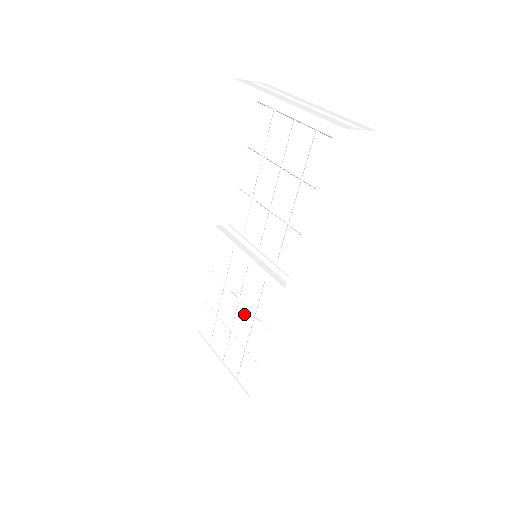
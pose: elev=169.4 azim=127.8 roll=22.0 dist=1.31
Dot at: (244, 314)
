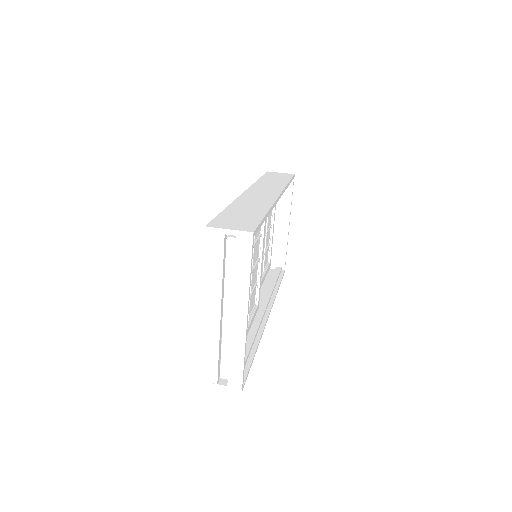
Dot at: occluded
